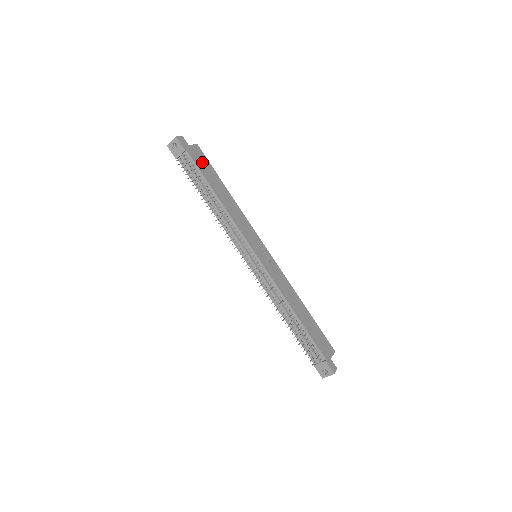
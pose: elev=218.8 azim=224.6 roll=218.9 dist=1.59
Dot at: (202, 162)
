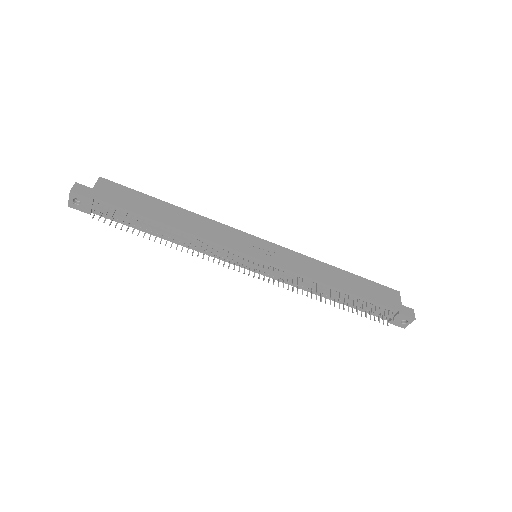
Dot at: (122, 196)
